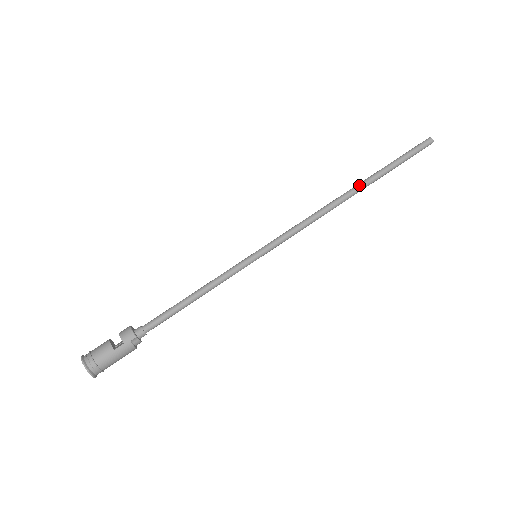
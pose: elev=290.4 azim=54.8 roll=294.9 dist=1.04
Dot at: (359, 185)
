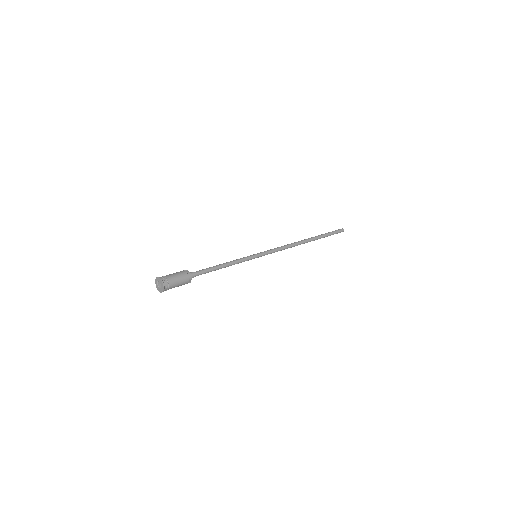
Dot at: (307, 239)
